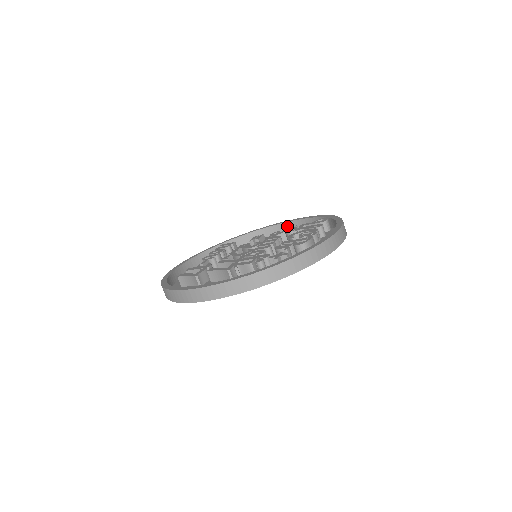
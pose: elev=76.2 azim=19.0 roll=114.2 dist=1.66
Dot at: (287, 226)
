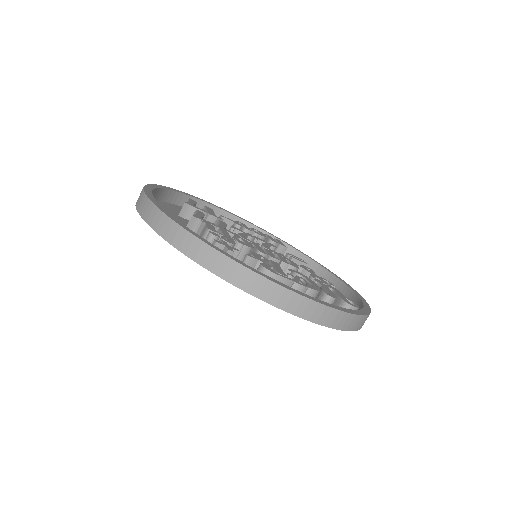
Dot at: (344, 290)
